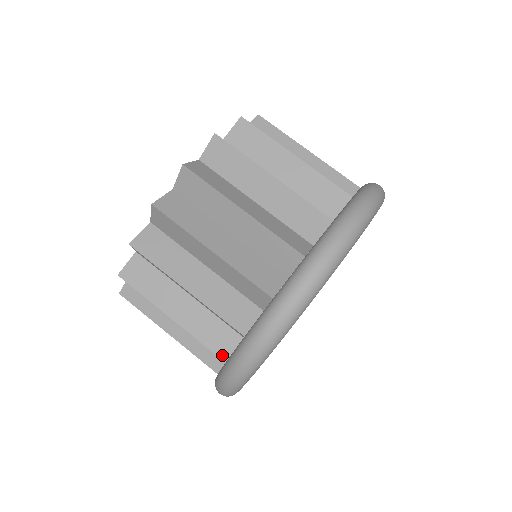
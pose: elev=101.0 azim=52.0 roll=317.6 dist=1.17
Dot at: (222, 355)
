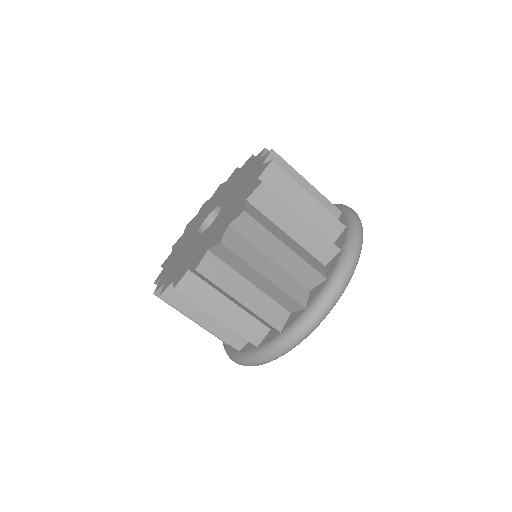
Dot at: (255, 342)
